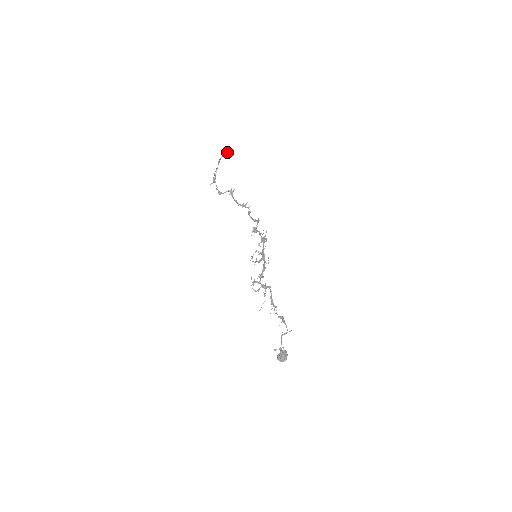
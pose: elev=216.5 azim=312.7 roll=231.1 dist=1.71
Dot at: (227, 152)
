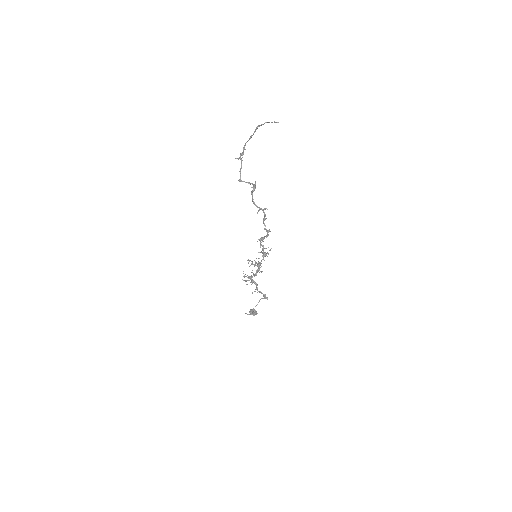
Dot at: occluded
